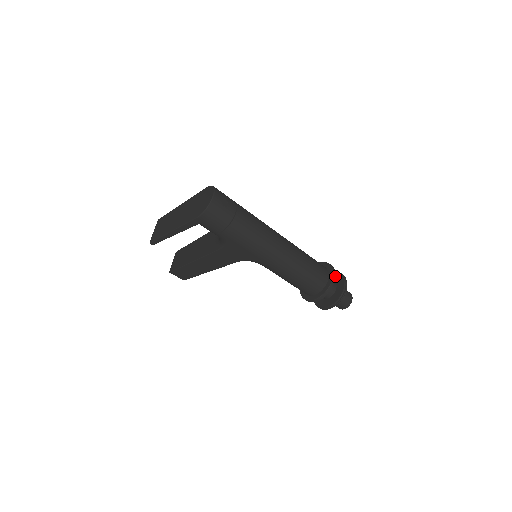
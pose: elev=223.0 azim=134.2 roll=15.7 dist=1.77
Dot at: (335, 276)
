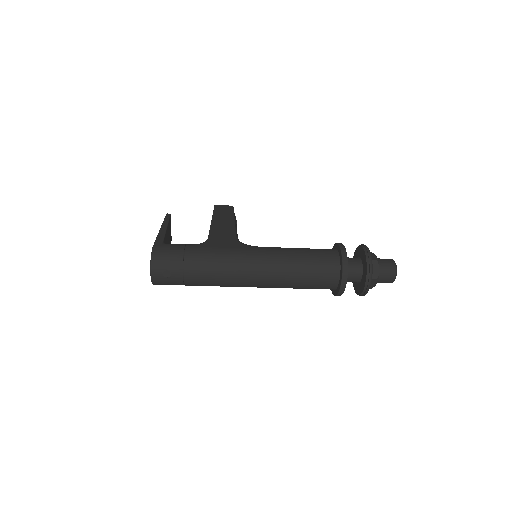
Dot at: (346, 280)
